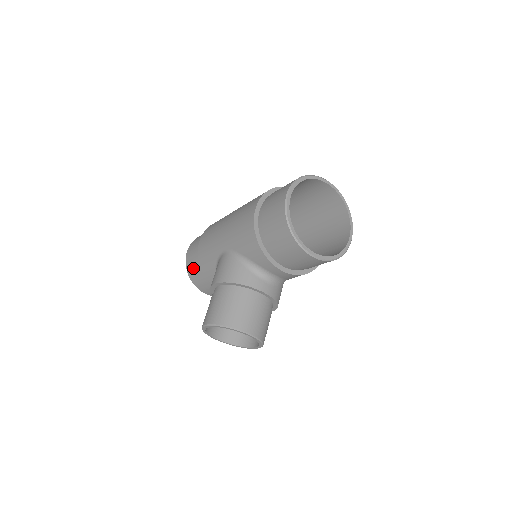
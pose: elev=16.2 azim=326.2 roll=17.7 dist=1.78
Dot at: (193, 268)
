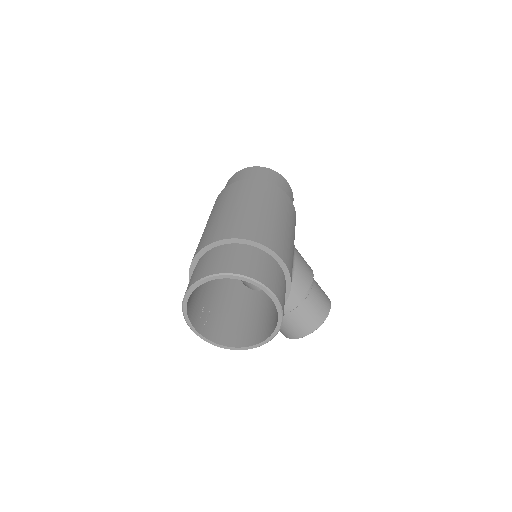
Dot at: occluded
